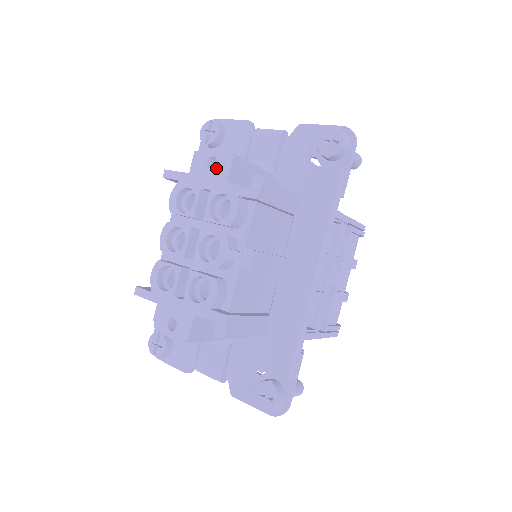
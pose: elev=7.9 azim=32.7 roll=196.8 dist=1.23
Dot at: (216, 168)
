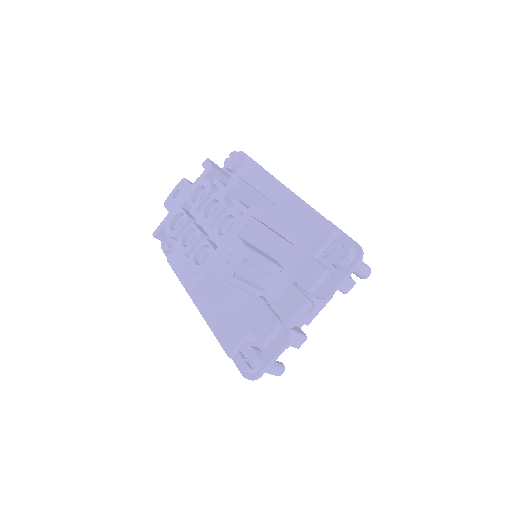
Dot at: (180, 192)
